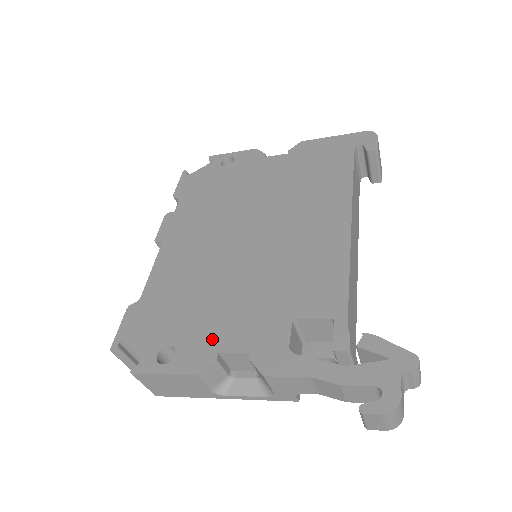
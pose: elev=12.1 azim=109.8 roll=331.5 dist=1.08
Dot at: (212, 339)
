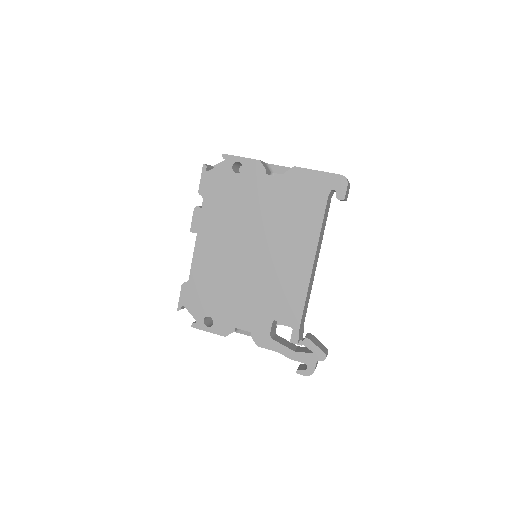
Dot at: (232, 319)
